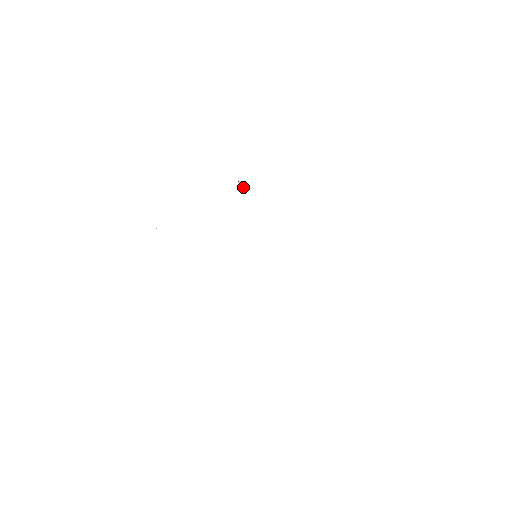
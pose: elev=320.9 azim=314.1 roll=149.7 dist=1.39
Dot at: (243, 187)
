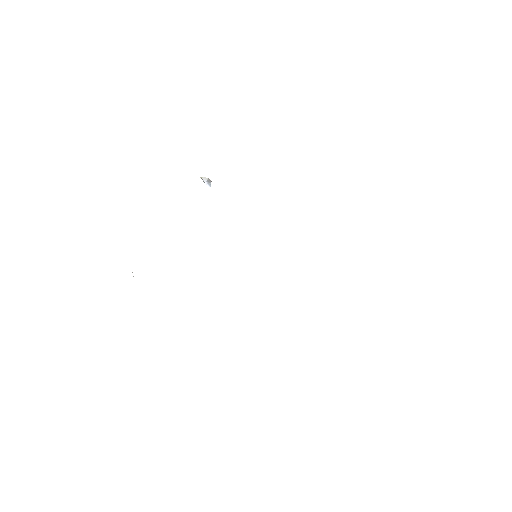
Dot at: (209, 182)
